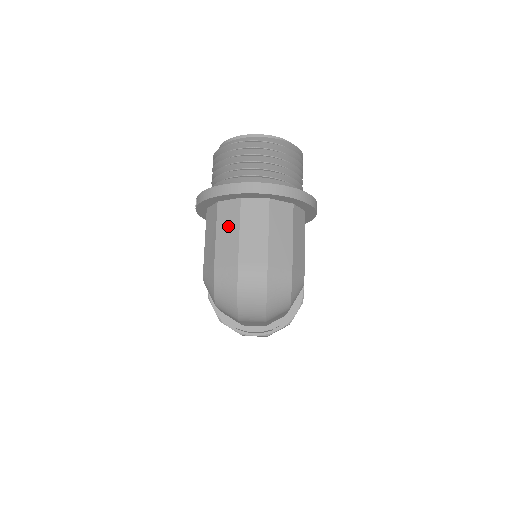
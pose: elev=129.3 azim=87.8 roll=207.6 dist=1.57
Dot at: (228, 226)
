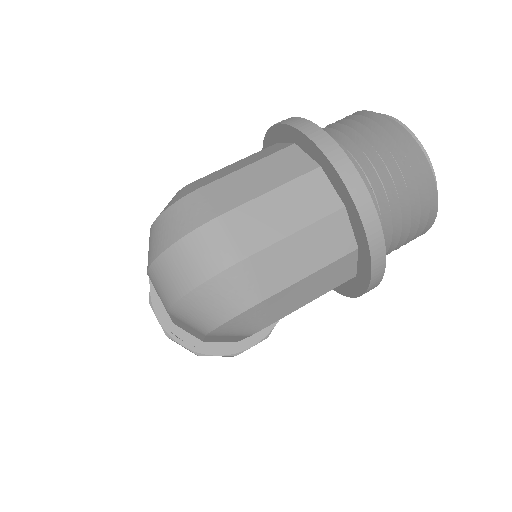
Dot at: (269, 173)
